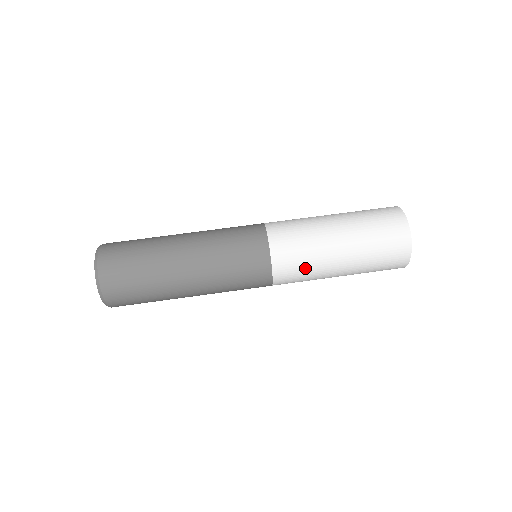
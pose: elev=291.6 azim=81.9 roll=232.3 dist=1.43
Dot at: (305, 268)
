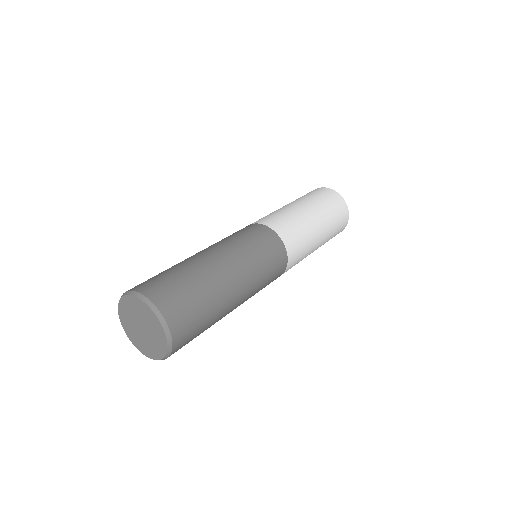
Dot at: (304, 245)
